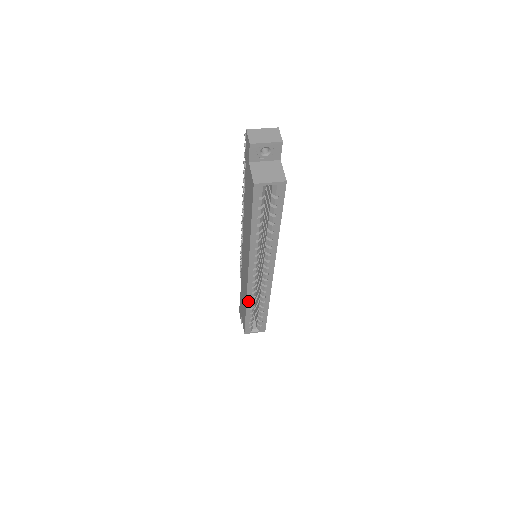
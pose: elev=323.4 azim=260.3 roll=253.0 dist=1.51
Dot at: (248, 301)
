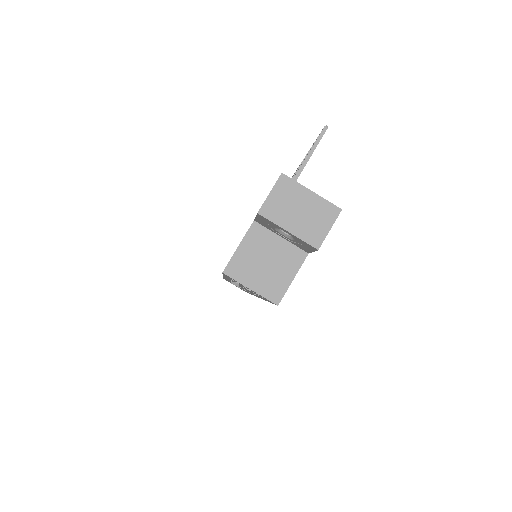
Dot at: occluded
